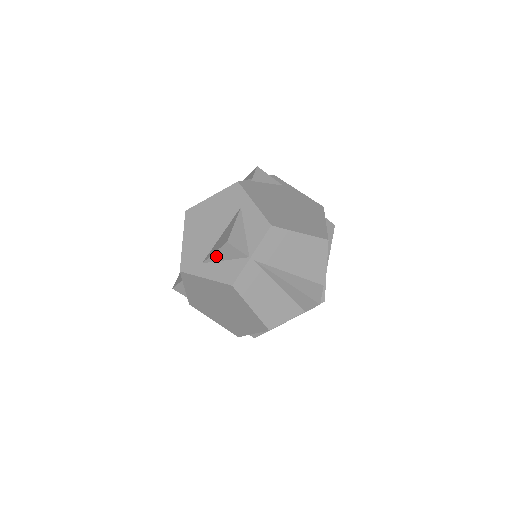
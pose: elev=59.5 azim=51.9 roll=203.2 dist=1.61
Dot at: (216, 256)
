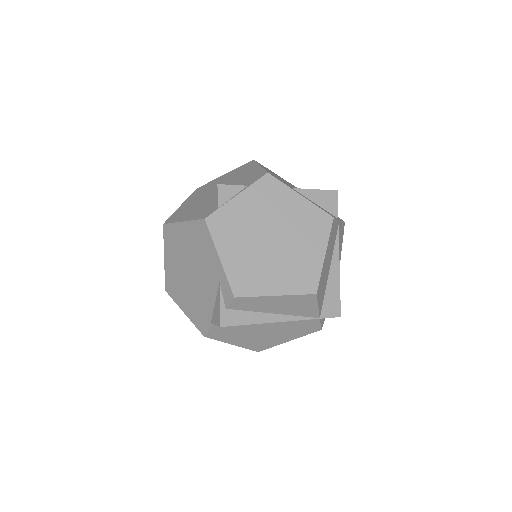
Dot at: (313, 193)
